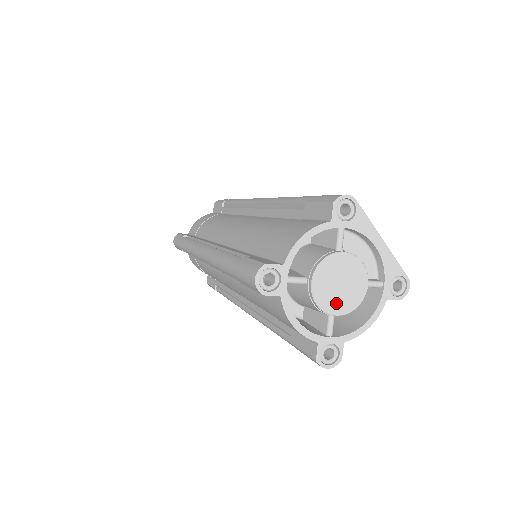
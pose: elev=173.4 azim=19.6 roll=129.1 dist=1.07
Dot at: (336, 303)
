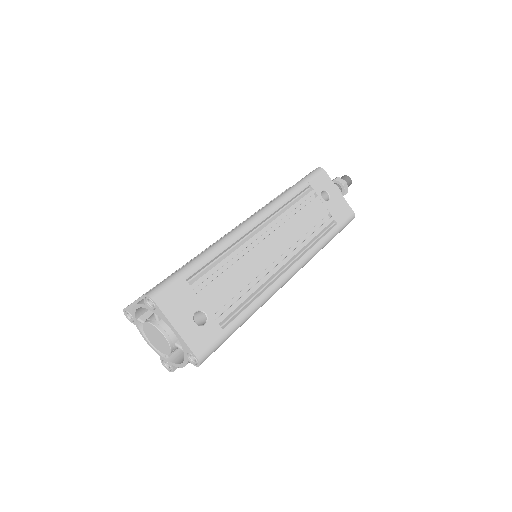
Dot at: (157, 346)
